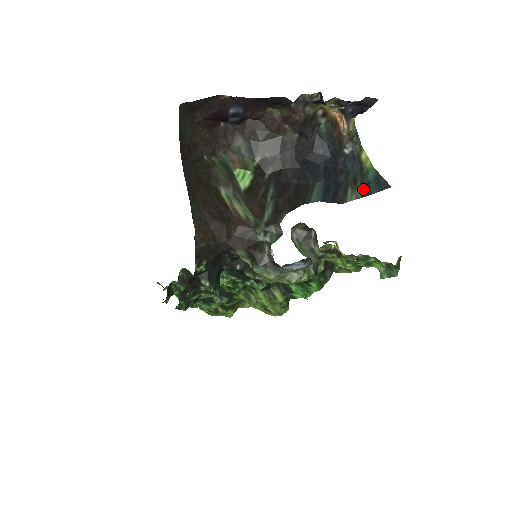
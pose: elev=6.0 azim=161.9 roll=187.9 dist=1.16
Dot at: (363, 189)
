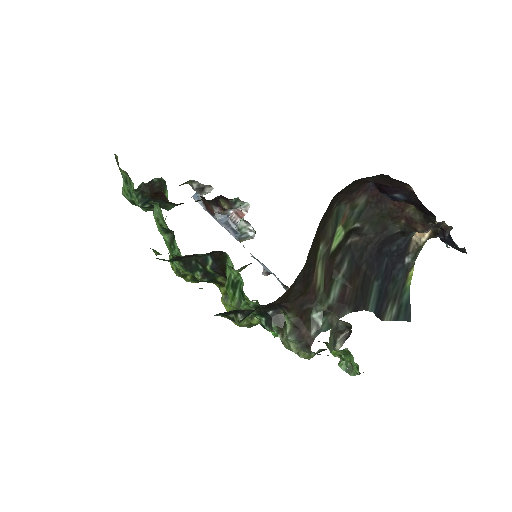
Dot at: (397, 311)
